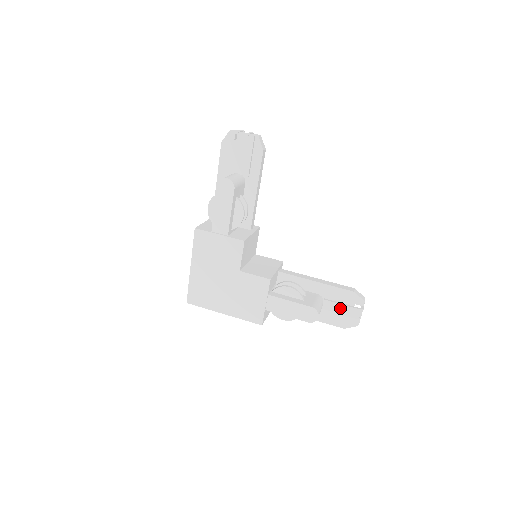
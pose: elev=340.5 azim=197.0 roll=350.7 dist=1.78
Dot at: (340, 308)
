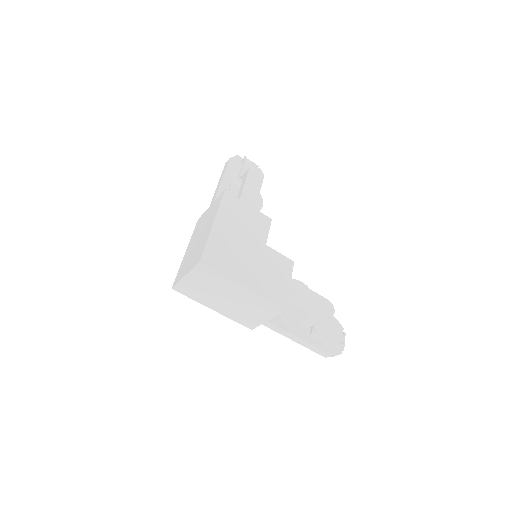
Dot at: (328, 329)
